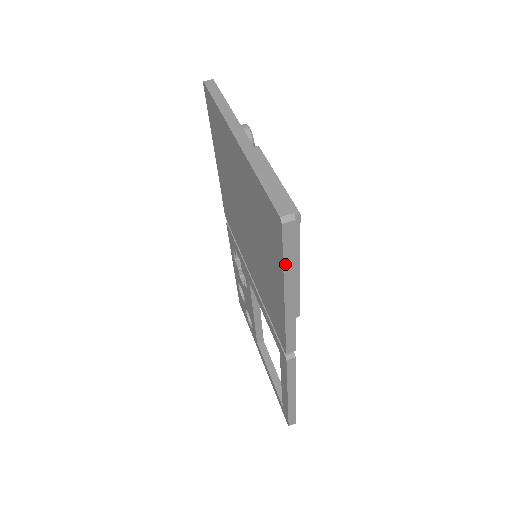
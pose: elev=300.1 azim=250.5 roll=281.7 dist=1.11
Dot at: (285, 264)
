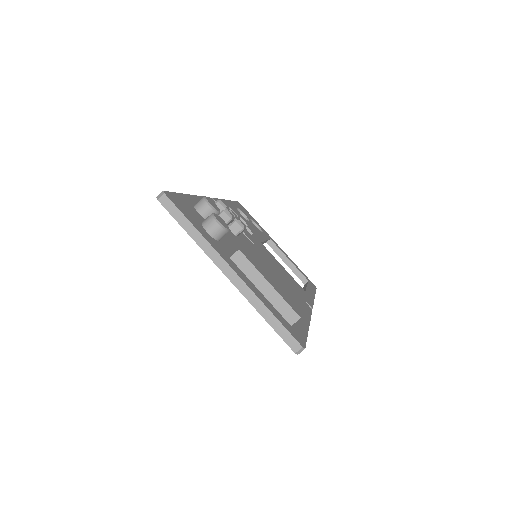
Dot at: occluded
